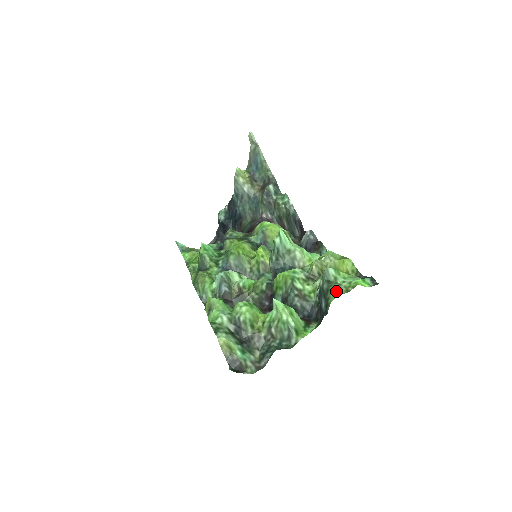
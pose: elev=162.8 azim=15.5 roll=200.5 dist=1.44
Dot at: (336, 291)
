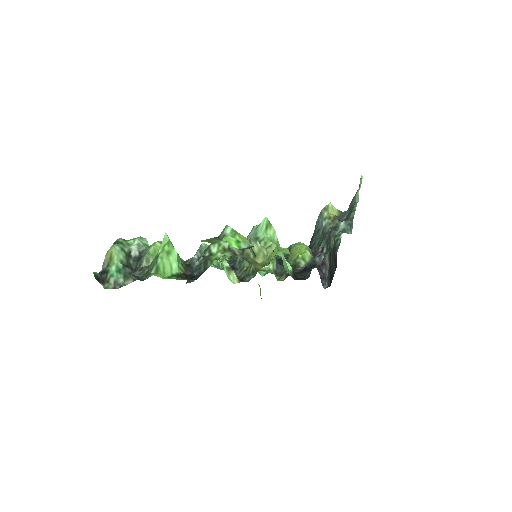
Dot at: (206, 240)
